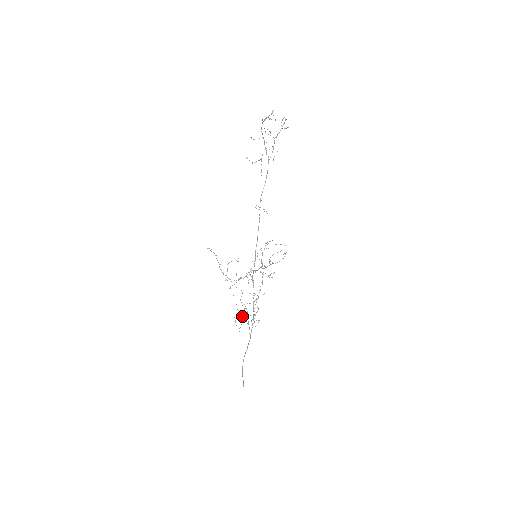
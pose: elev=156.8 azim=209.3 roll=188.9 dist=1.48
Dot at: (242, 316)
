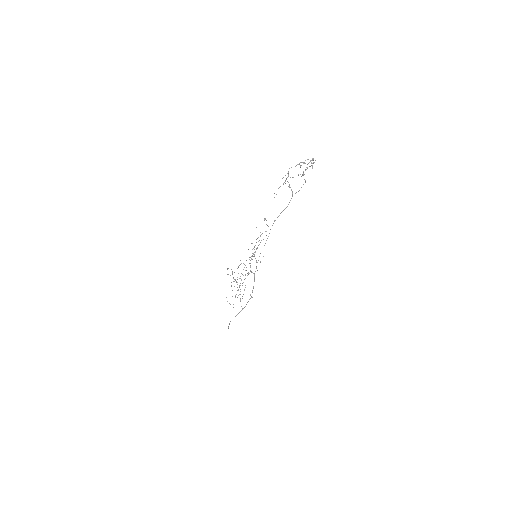
Dot at: (235, 296)
